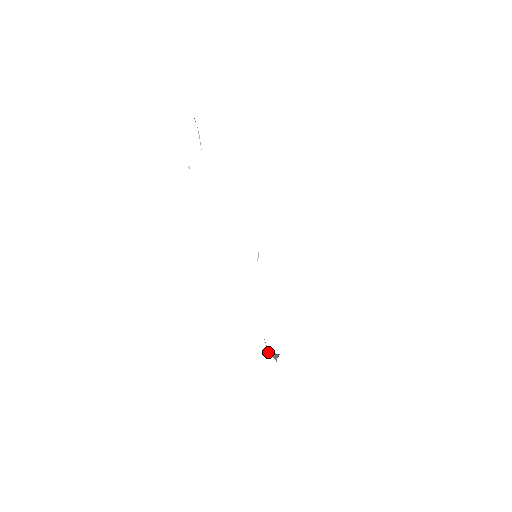
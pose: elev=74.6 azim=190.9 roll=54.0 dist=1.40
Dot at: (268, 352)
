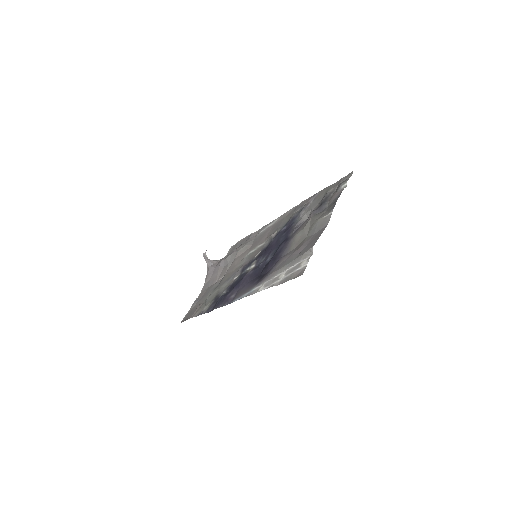
Dot at: (204, 256)
